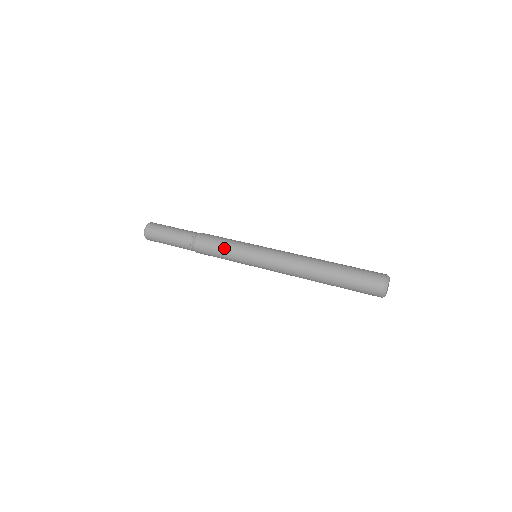
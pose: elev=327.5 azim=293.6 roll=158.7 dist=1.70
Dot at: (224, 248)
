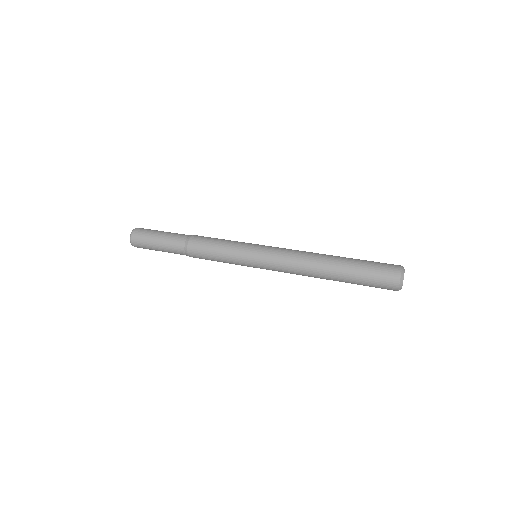
Dot at: (220, 252)
